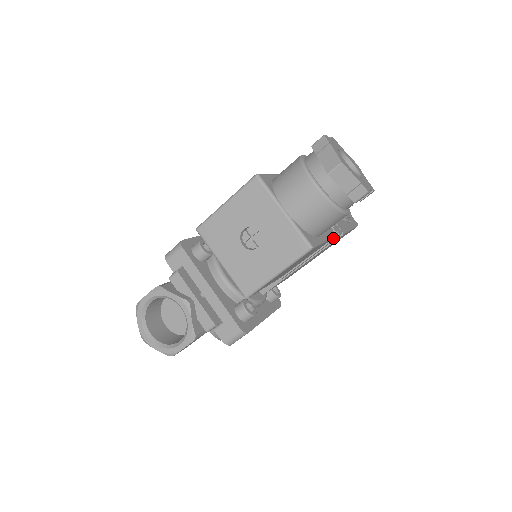
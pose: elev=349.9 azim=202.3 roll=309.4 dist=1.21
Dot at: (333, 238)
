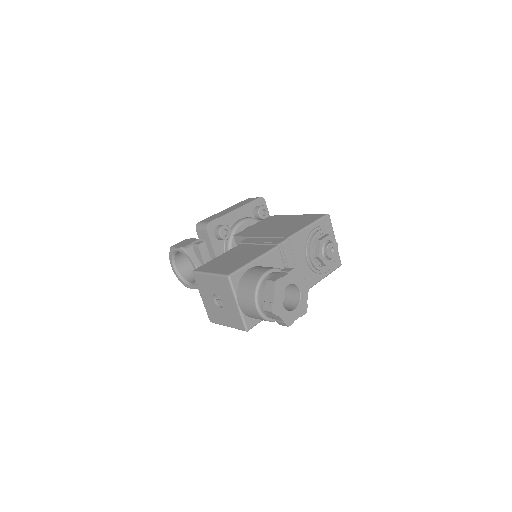
Dot at: occluded
